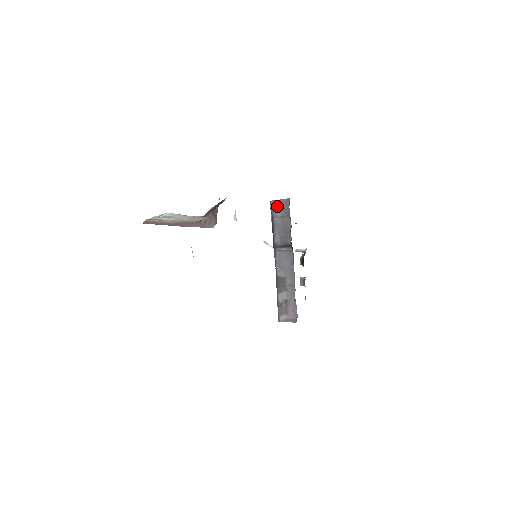
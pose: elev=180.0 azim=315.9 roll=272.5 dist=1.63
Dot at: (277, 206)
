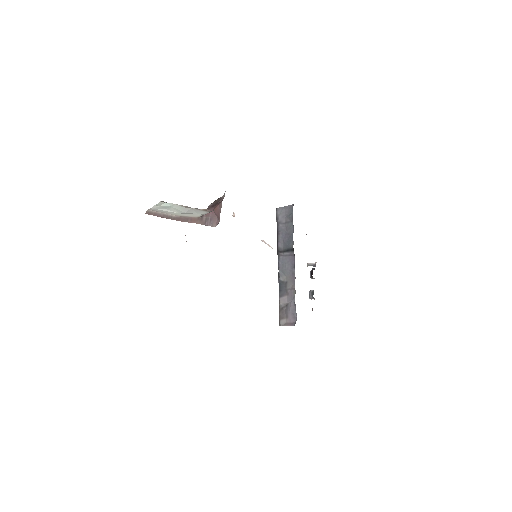
Dot at: (282, 213)
